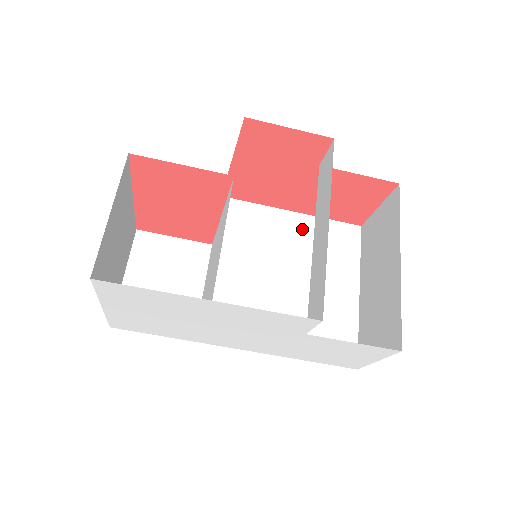
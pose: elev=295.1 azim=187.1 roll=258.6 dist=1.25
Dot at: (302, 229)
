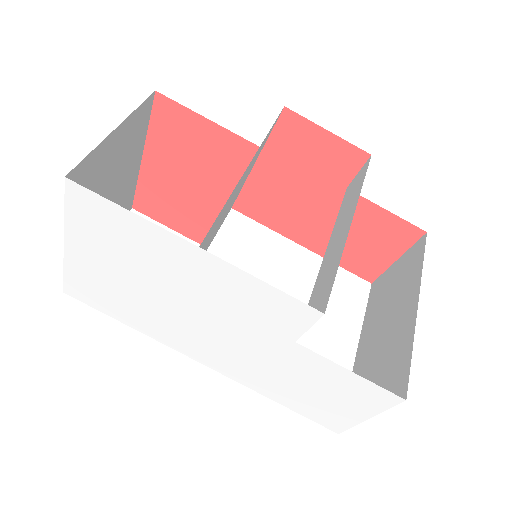
Dot at: (308, 266)
